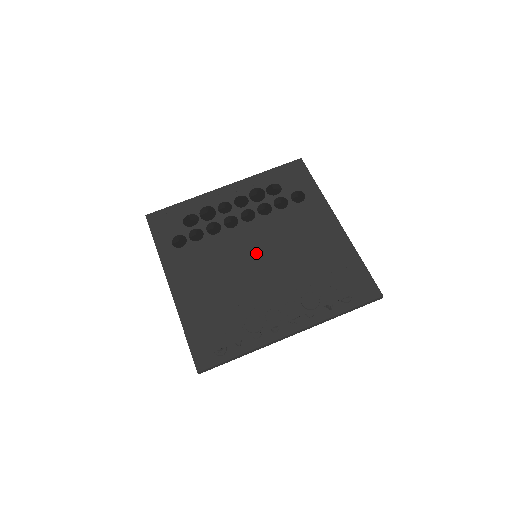
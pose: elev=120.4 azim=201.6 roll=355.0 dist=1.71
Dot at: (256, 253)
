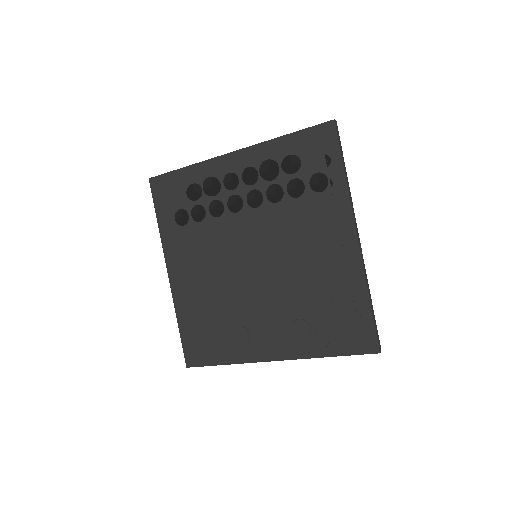
Dot at: (253, 258)
